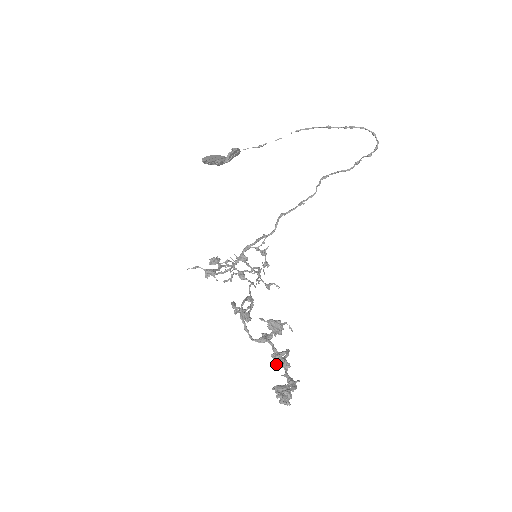
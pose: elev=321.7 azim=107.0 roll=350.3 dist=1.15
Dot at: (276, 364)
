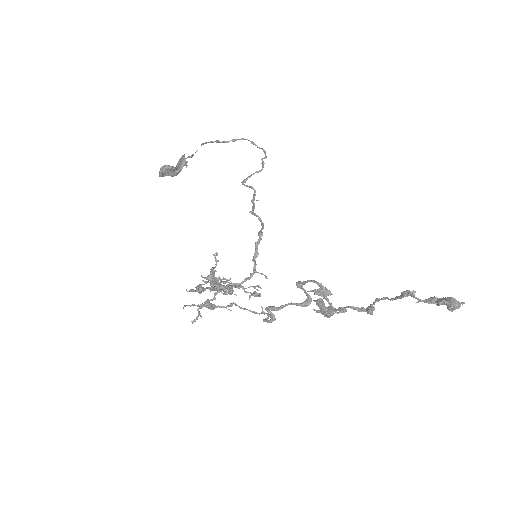
Dot at: (413, 293)
